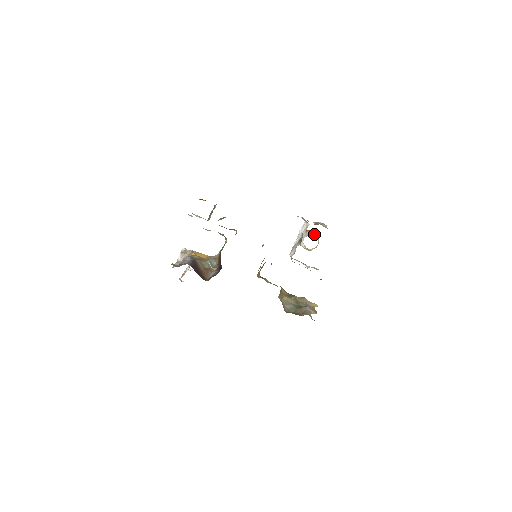
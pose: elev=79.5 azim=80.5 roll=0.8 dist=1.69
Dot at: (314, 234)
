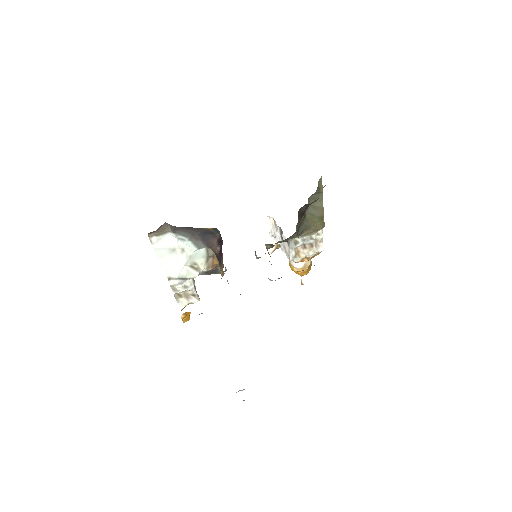
Dot at: occluded
